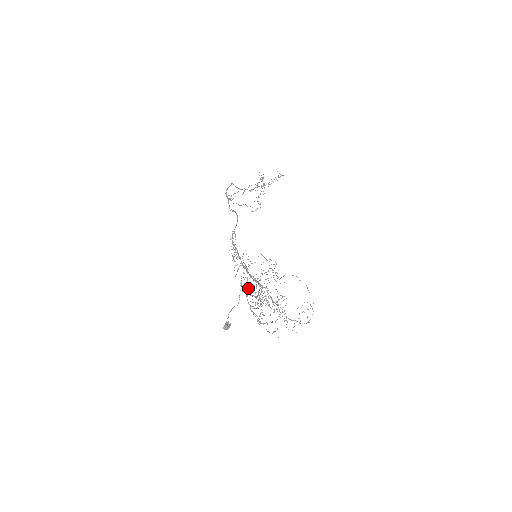
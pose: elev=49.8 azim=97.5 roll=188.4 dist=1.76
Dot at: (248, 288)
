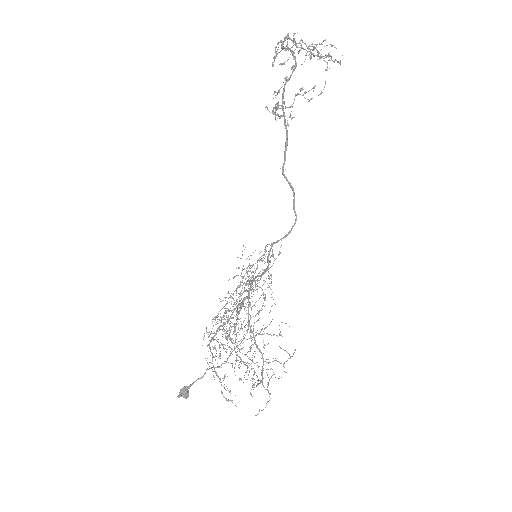
Dot at: occluded
